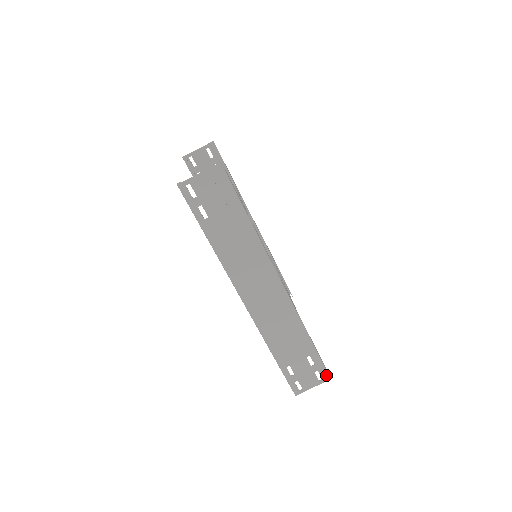
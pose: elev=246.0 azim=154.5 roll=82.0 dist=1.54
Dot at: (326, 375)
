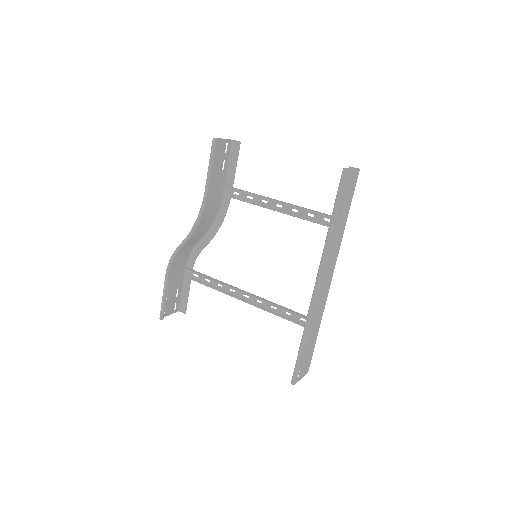
Dot at: occluded
